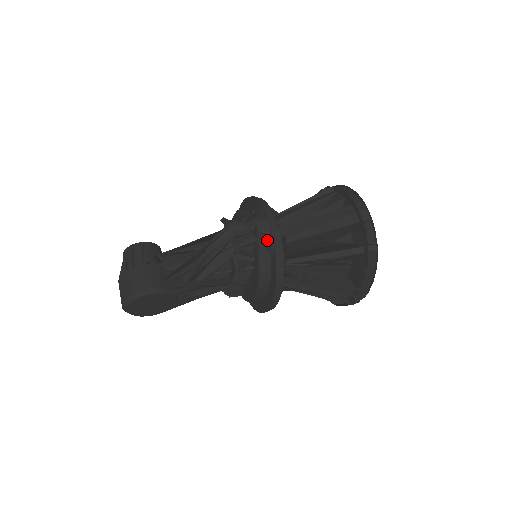
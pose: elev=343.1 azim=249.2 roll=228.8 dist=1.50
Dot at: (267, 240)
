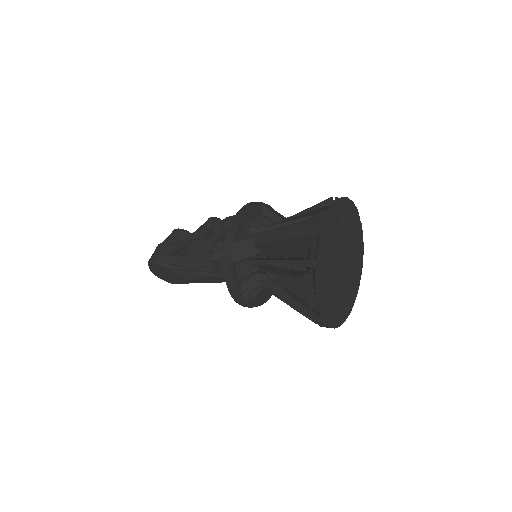
Dot at: (225, 238)
